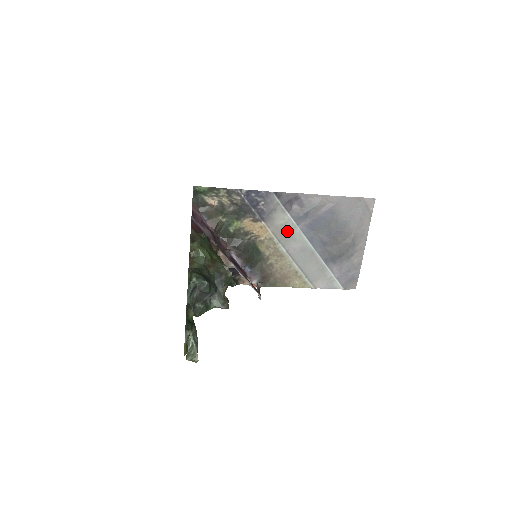
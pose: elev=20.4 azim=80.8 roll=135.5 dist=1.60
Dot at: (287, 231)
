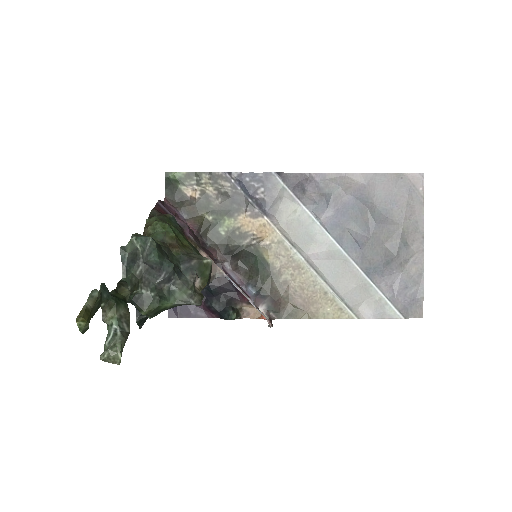
Dot at: (302, 229)
